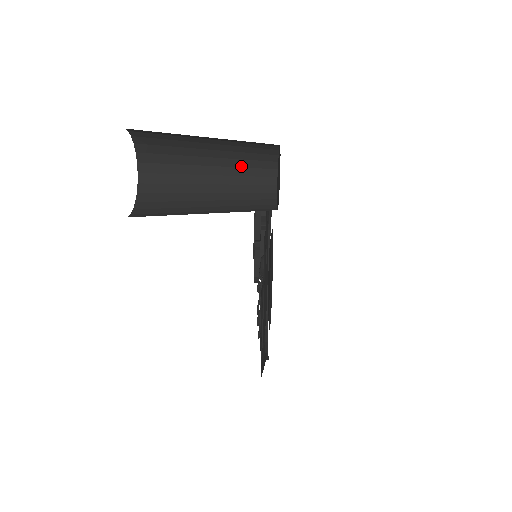
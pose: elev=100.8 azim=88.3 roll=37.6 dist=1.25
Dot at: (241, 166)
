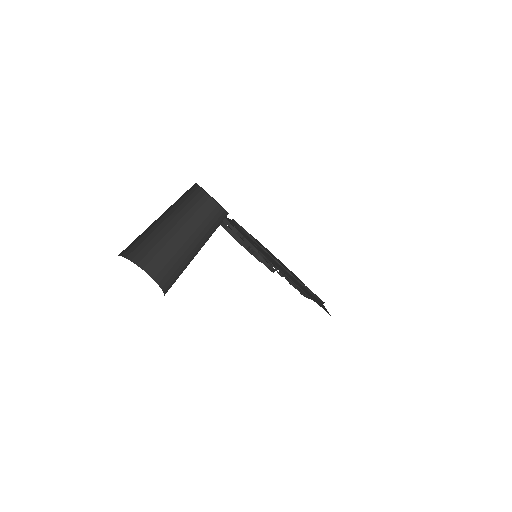
Dot at: (192, 215)
